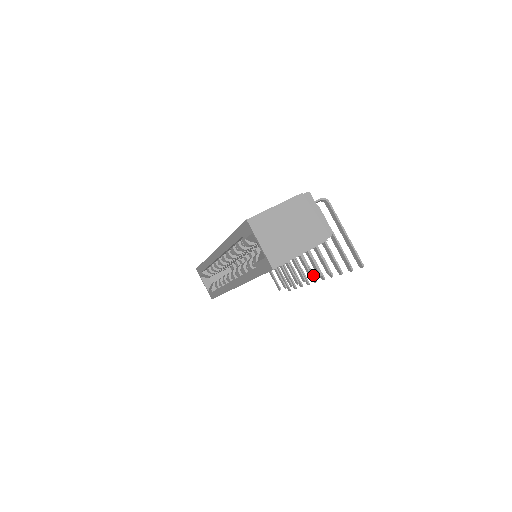
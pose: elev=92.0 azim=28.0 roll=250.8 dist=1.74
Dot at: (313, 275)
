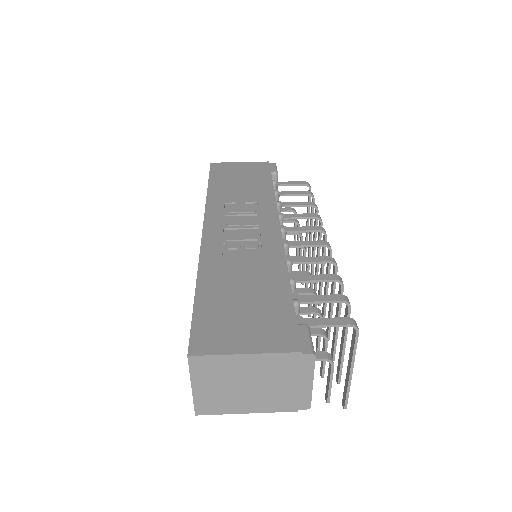
Dot at: occluded
